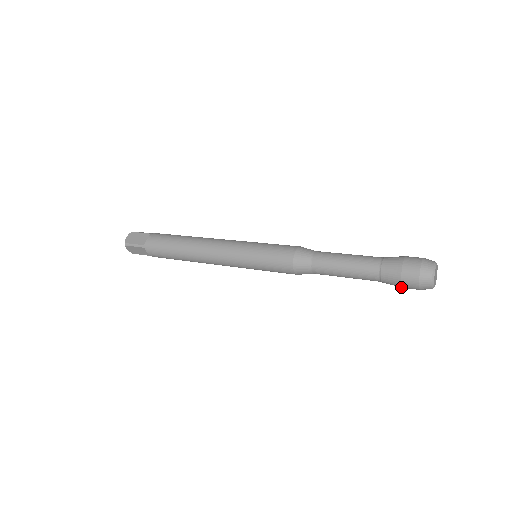
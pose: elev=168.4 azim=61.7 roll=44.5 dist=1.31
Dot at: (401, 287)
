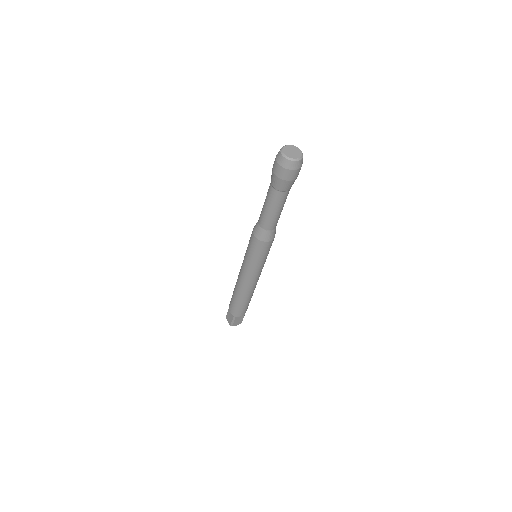
Dot at: (277, 177)
